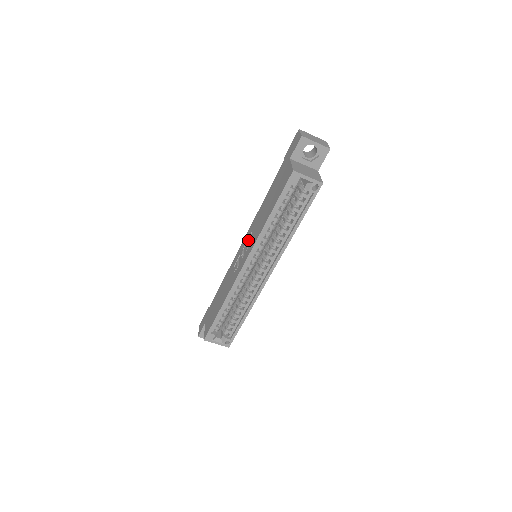
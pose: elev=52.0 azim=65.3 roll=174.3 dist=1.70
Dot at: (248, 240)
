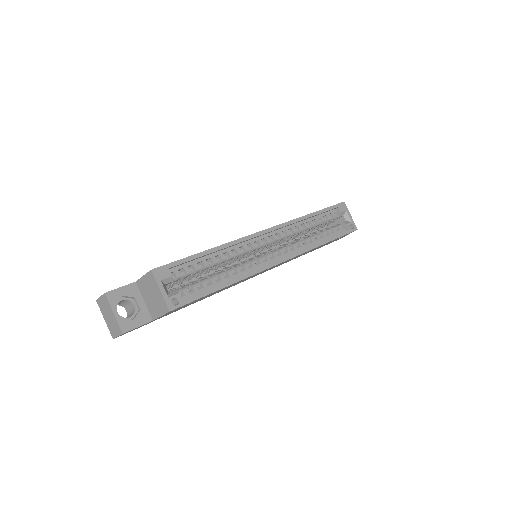
Dot at: occluded
